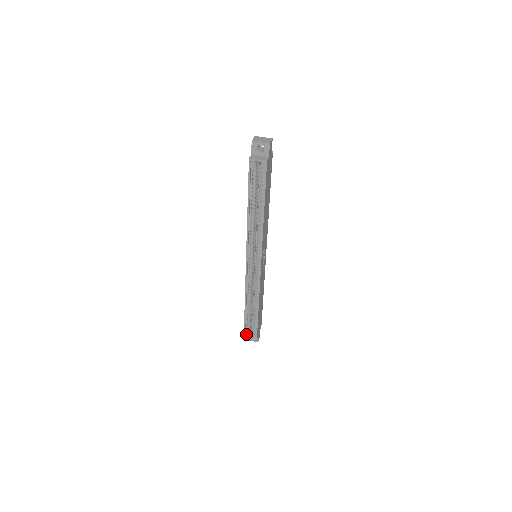
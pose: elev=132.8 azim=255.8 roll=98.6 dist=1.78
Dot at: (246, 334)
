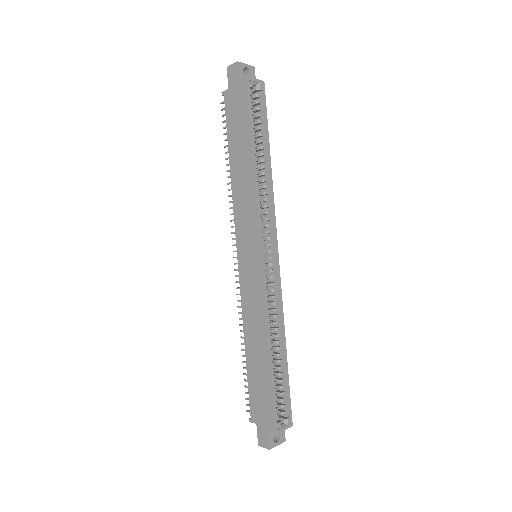
Dot at: (278, 422)
